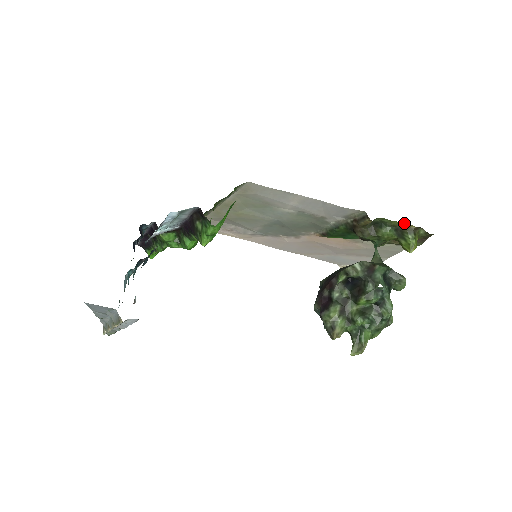
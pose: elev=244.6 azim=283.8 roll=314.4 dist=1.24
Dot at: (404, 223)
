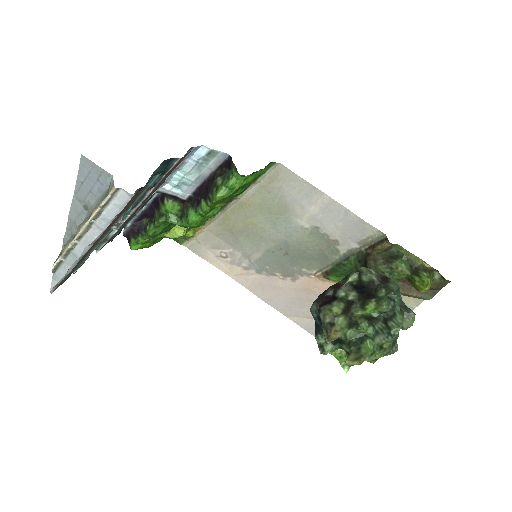
Dot at: (421, 260)
